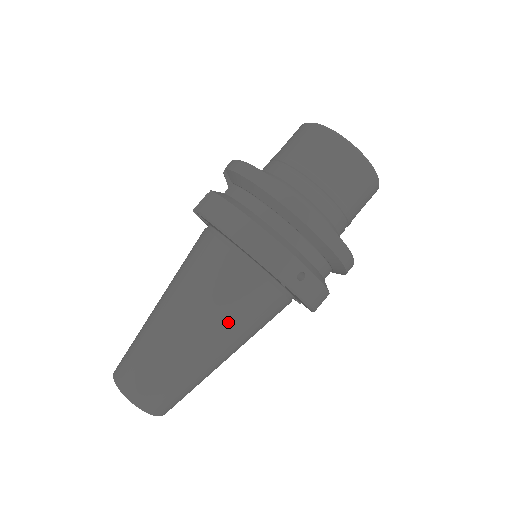
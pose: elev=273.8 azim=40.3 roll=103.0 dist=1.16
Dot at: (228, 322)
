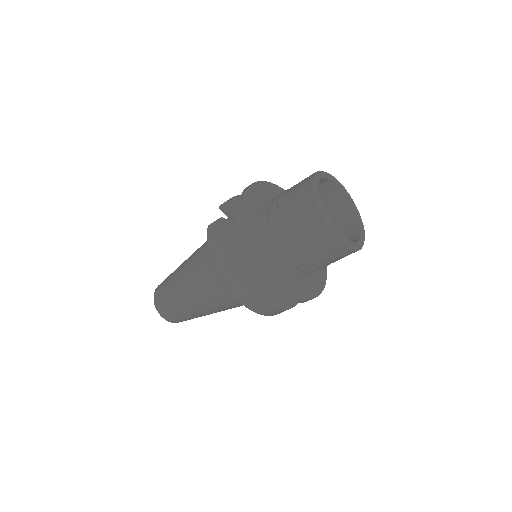
Dot at: (217, 304)
